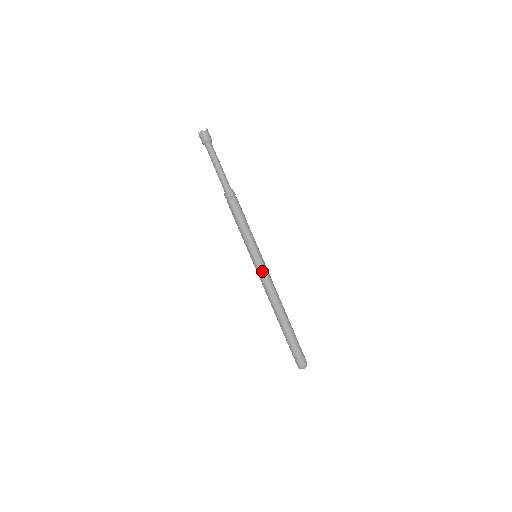
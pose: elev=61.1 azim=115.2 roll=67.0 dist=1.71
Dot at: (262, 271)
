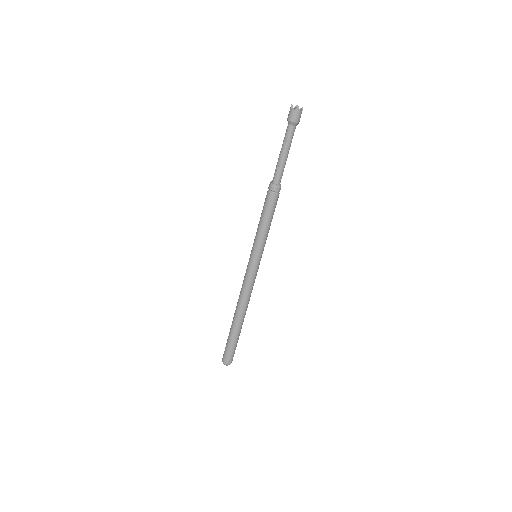
Dot at: (253, 274)
